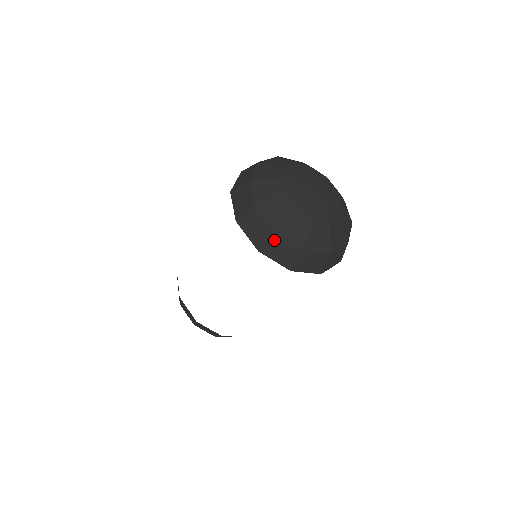
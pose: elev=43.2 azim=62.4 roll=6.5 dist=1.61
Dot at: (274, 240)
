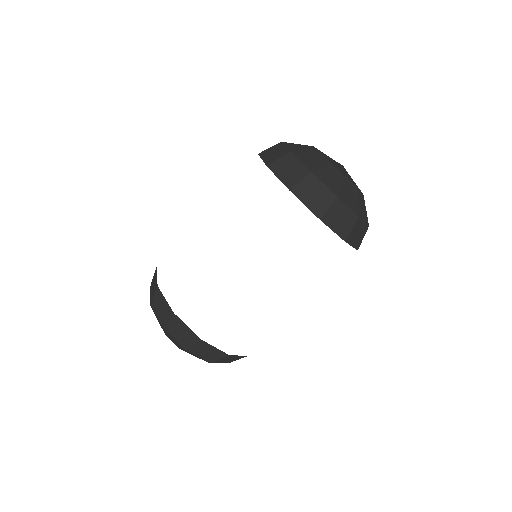
Dot at: (308, 180)
